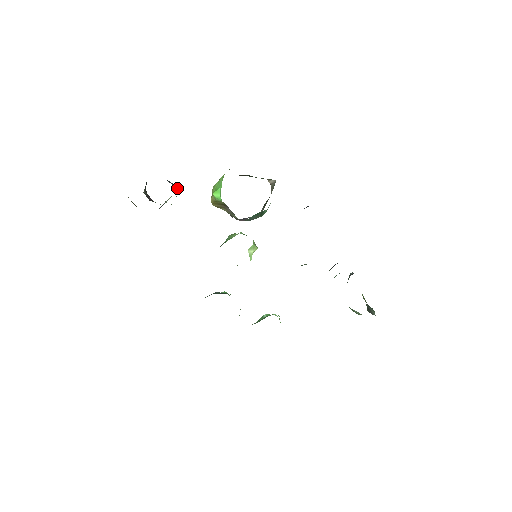
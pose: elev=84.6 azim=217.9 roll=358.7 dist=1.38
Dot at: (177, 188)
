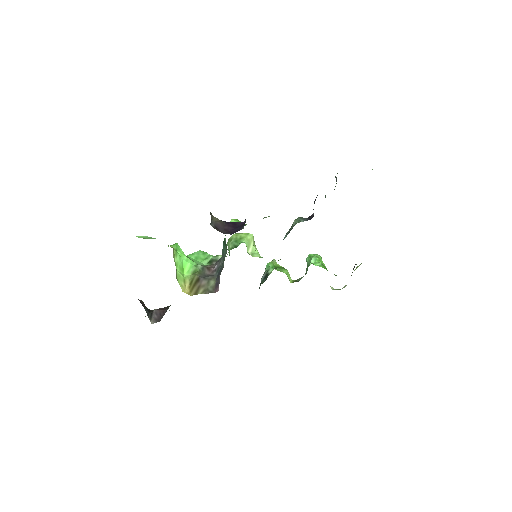
Dot at: occluded
